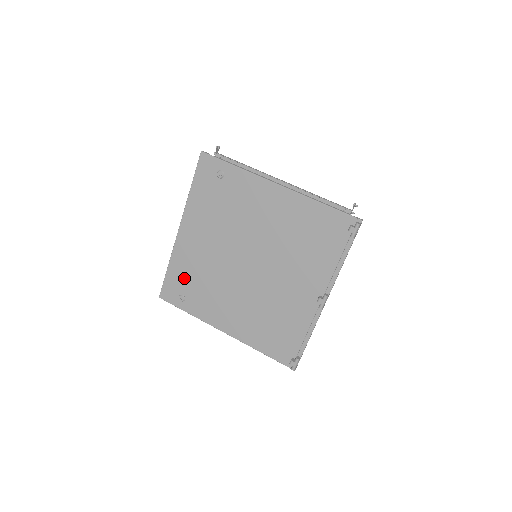
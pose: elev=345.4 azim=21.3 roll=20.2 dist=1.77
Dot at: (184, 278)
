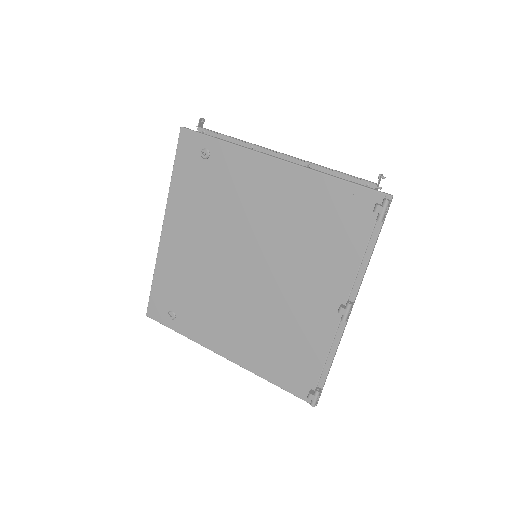
Dot at: (172, 290)
